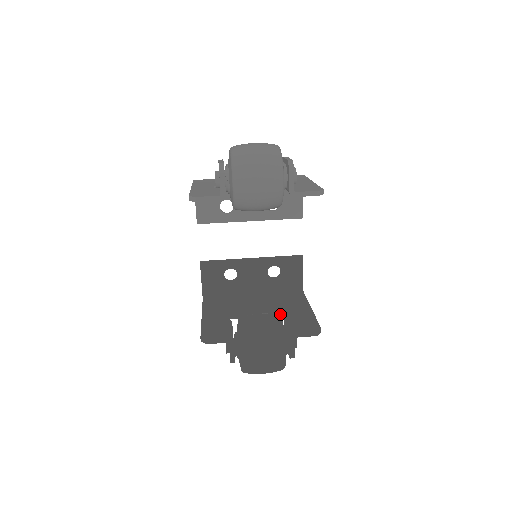
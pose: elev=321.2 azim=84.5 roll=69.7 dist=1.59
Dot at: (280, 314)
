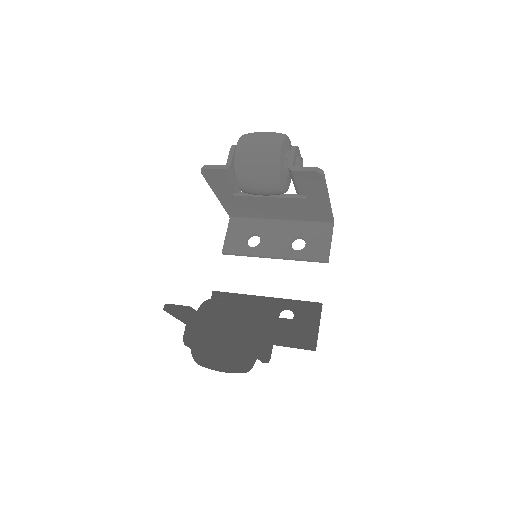
Dot at: occluded
